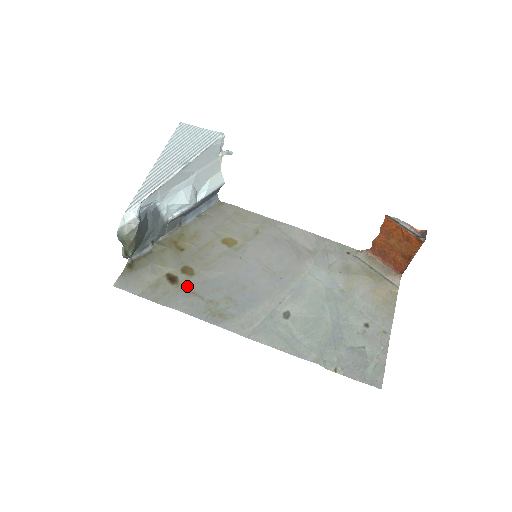
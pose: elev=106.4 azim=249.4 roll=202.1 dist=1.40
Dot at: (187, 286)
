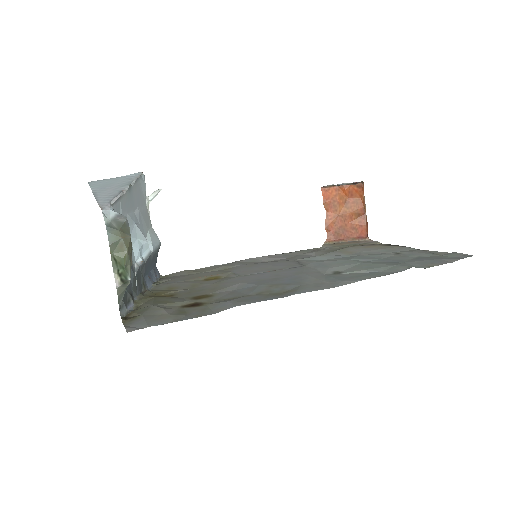
Dot at: (218, 300)
